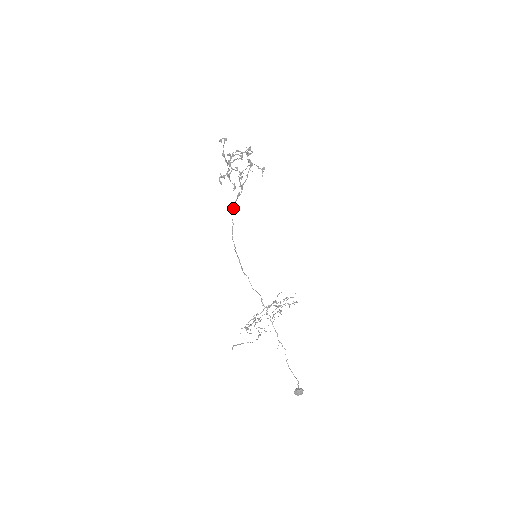
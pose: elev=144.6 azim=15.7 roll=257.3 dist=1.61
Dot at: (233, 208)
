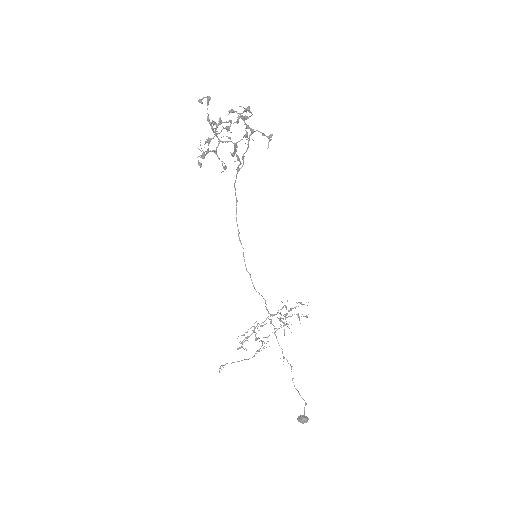
Dot at: (234, 183)
